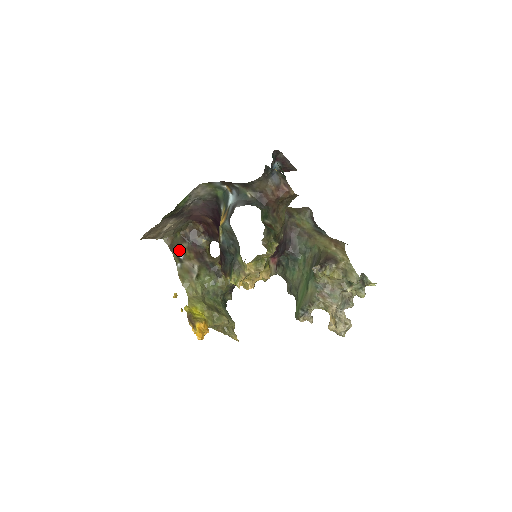
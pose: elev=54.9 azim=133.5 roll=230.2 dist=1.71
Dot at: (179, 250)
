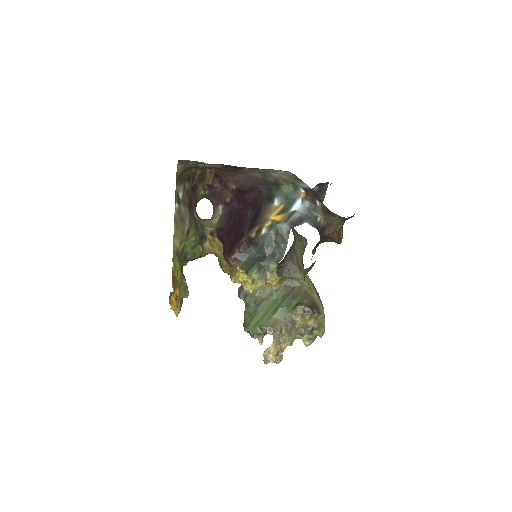
Dot at: (181, 187)
